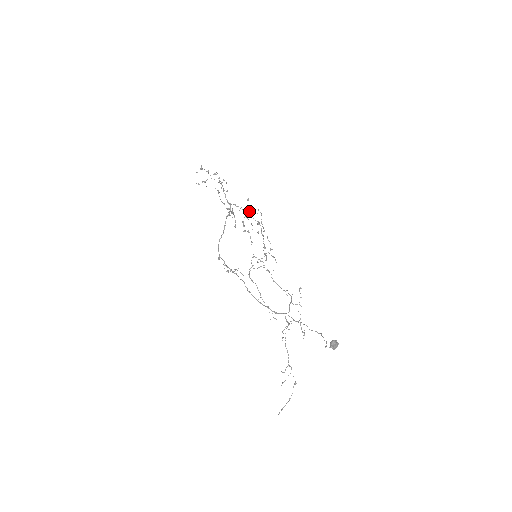
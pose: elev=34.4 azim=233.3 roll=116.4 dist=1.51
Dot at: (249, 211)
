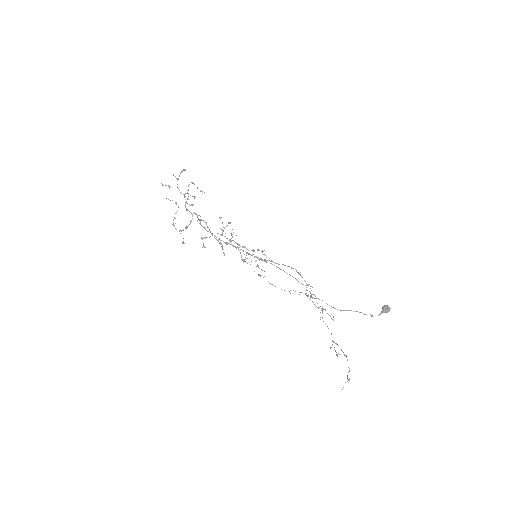
Dot at: (223, 227)
